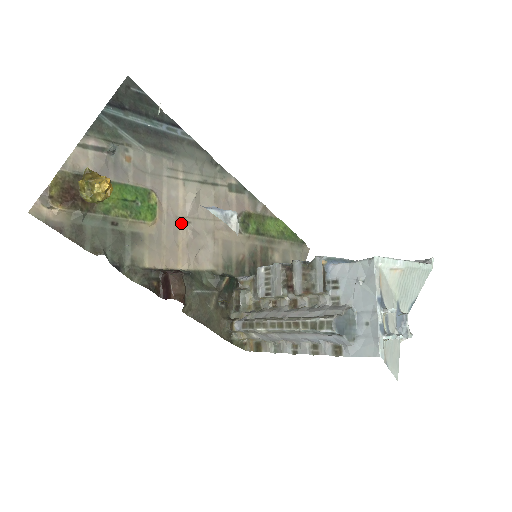
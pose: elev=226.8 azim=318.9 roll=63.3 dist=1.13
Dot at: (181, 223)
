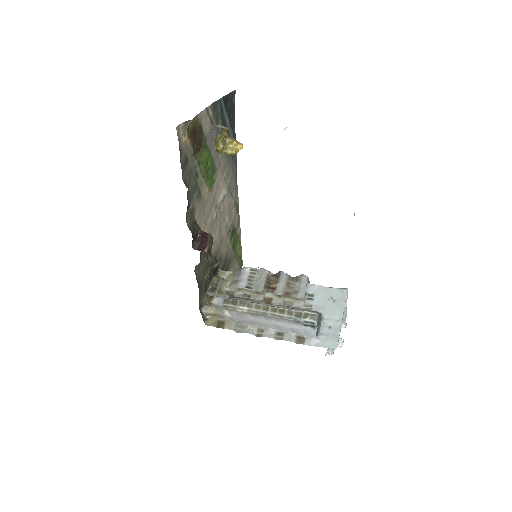
Dot at: (214, 205)
